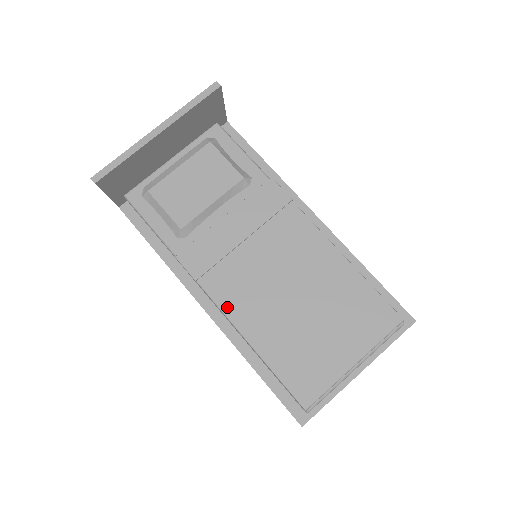
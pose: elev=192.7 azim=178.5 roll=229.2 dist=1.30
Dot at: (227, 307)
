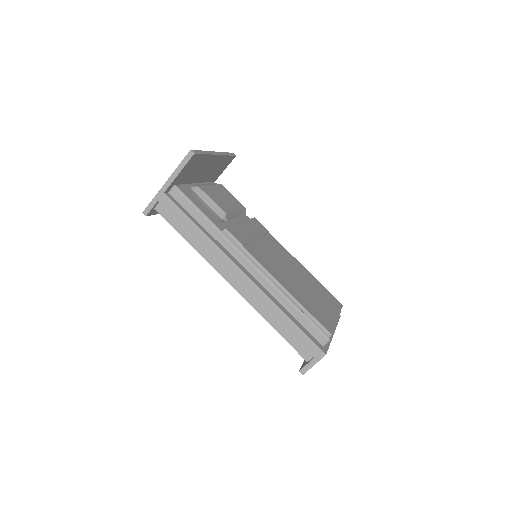
Dot at: (266, 267)
